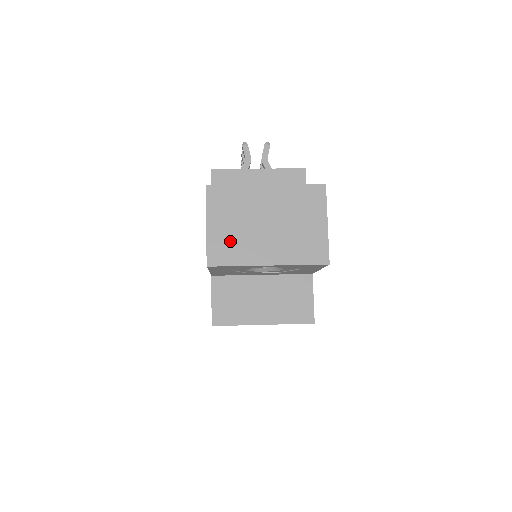
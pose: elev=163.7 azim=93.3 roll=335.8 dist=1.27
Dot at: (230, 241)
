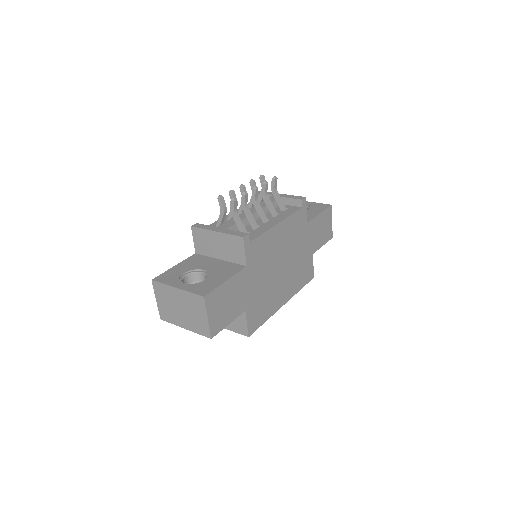
Dot at: (167, 311)
